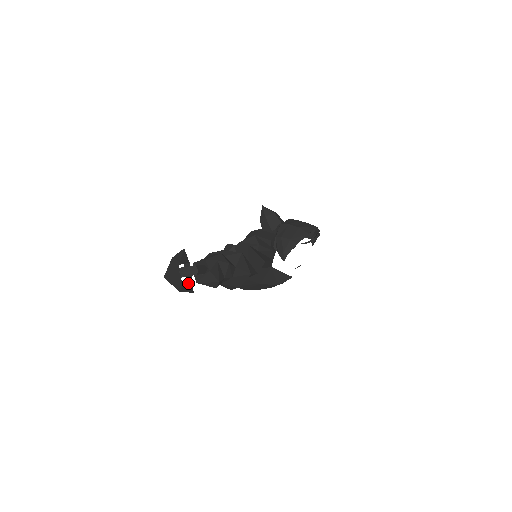
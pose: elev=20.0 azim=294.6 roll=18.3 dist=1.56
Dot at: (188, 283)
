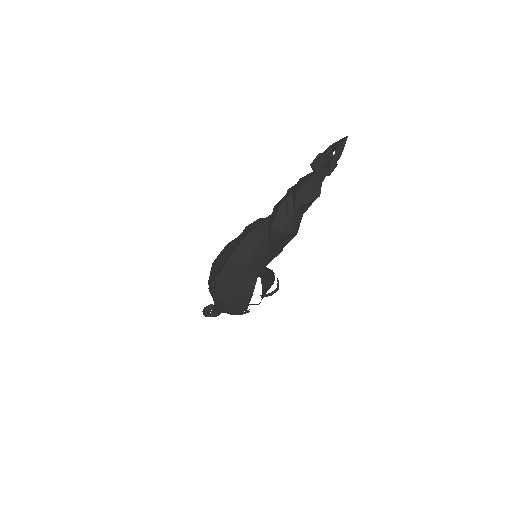
Dot at: occluded
